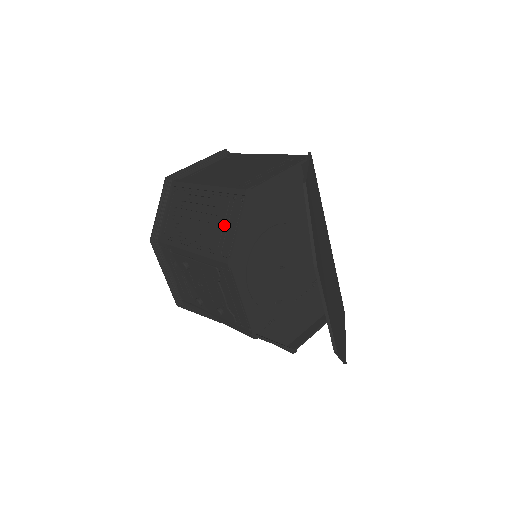
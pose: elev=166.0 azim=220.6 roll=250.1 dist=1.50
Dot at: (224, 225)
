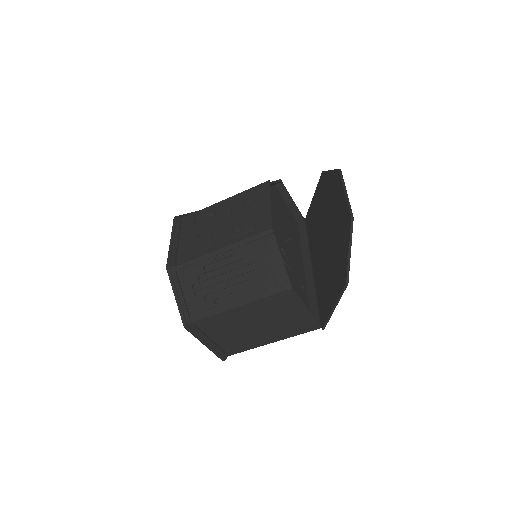
Dot at: occluded
